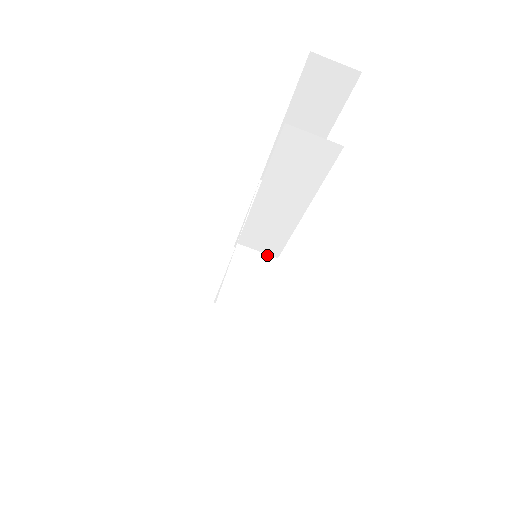
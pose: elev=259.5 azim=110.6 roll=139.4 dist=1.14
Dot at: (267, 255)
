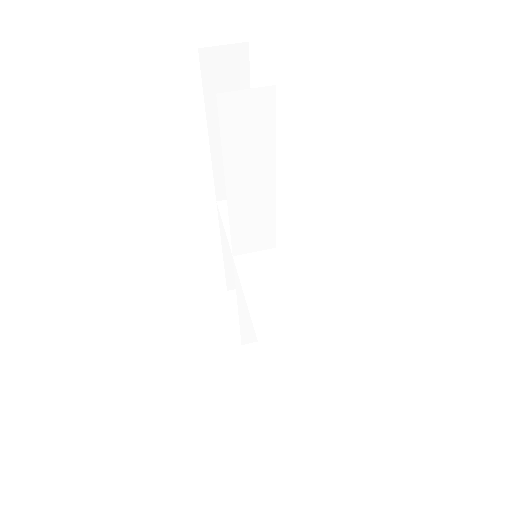
Dot at: (265, 250)
